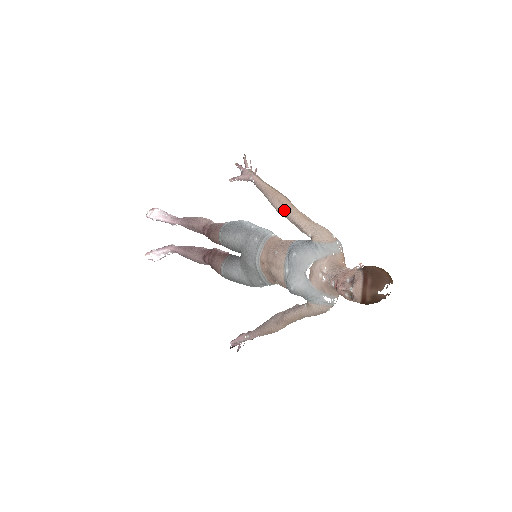
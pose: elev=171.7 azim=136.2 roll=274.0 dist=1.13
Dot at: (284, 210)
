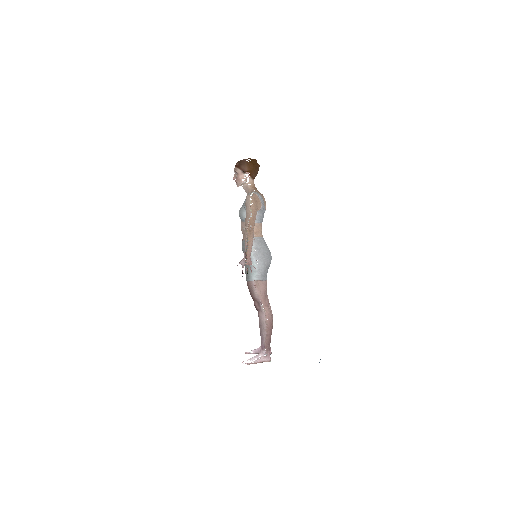
Dot at: occluded
